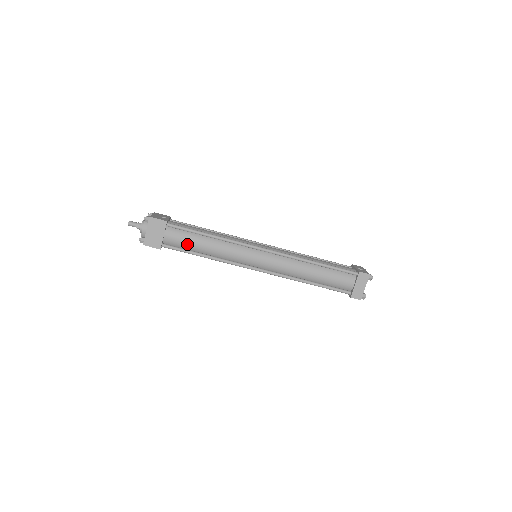
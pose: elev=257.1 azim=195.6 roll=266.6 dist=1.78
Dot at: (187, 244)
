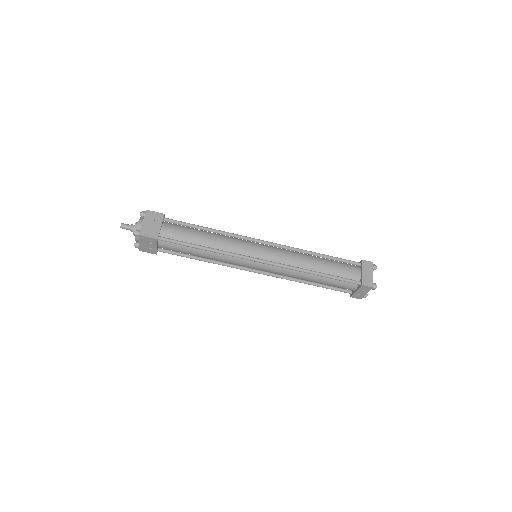
Dot at: (185, 236)
